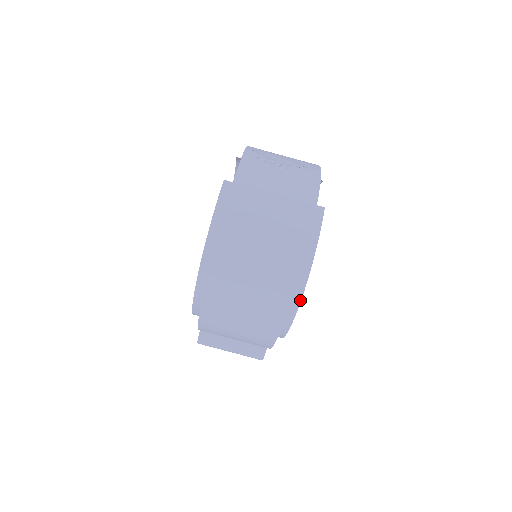
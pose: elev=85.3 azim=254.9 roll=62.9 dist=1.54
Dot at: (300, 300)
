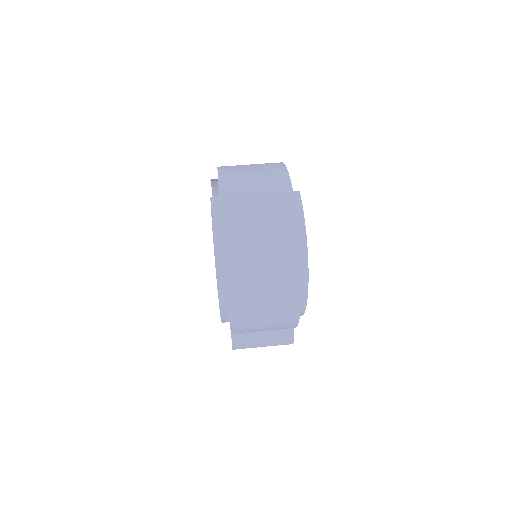
Dot at: (307, 271)
